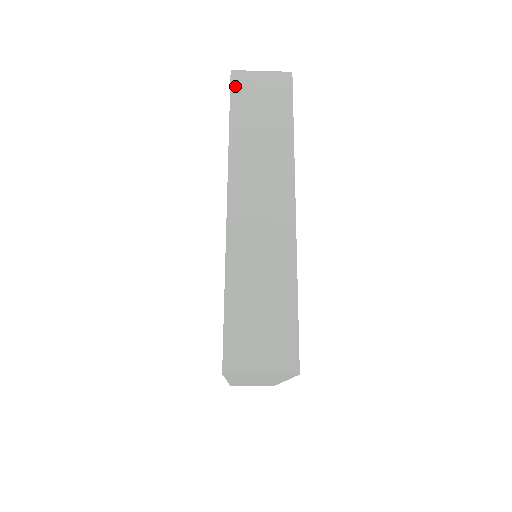
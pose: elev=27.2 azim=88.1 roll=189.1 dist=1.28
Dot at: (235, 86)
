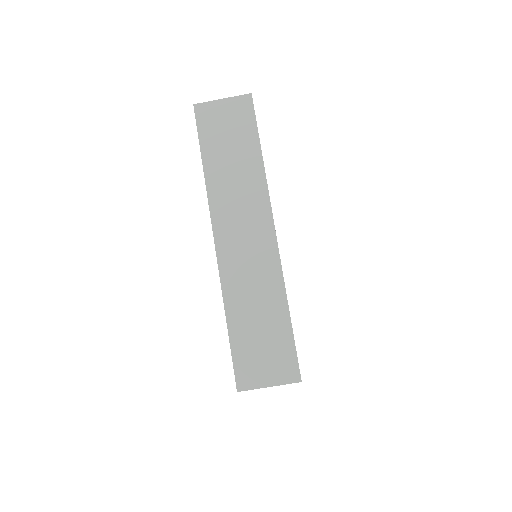
Dot at: occluded
